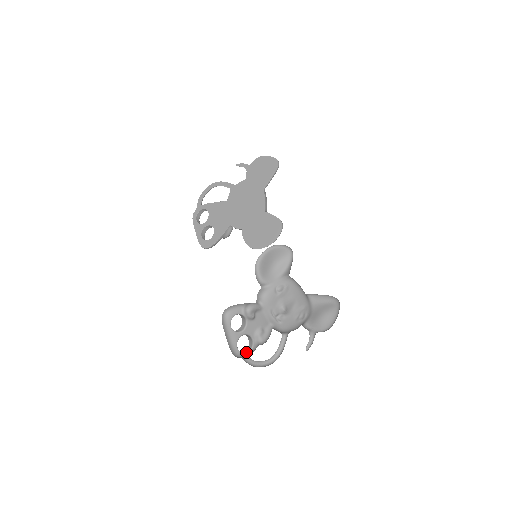
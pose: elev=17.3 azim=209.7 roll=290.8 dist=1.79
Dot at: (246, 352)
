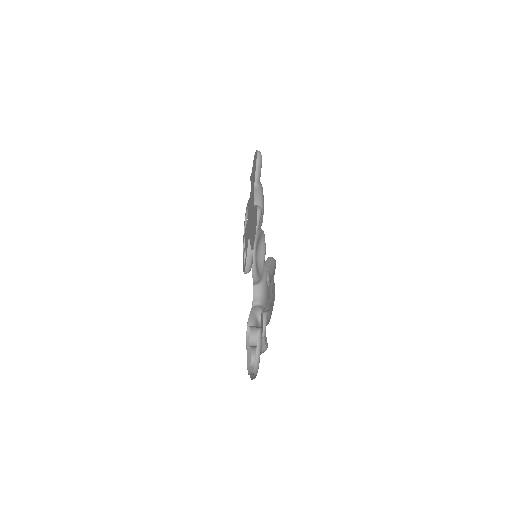
Dot at: occluded
